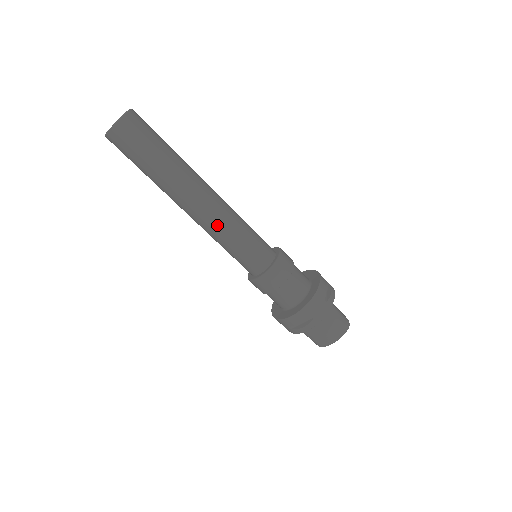
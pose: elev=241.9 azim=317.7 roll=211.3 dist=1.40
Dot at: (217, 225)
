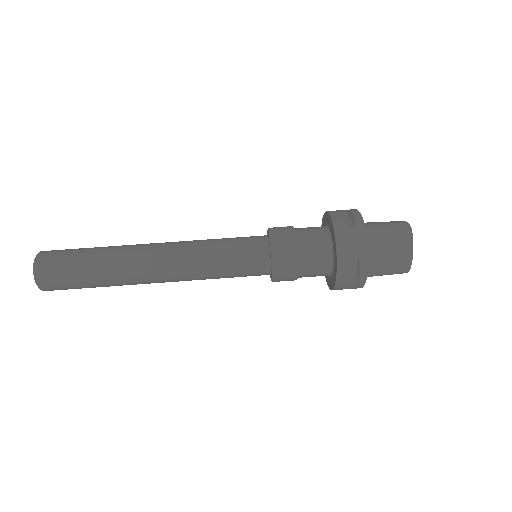
Dot at: (188, 267)
